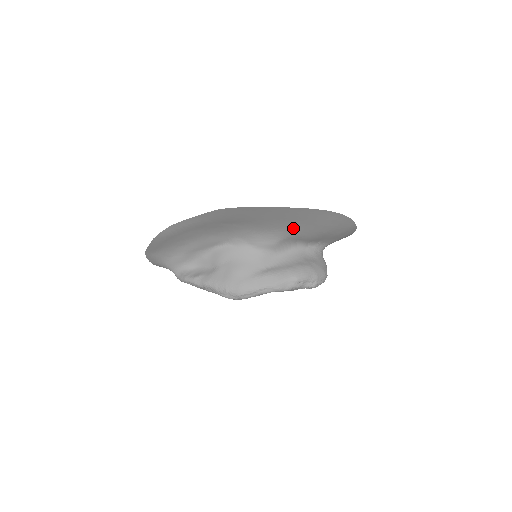
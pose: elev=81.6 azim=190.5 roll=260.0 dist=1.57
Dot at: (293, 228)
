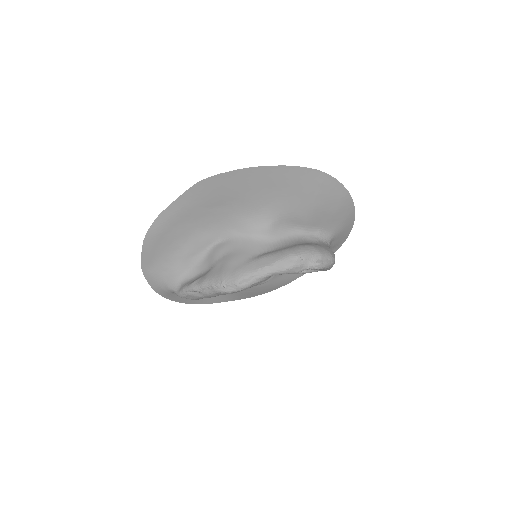
Dot at: (281, 202)
